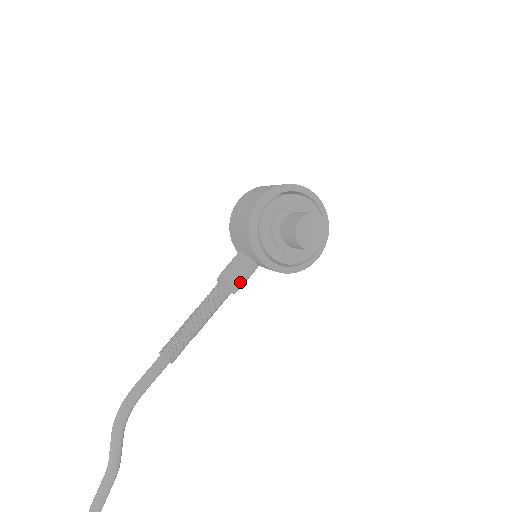
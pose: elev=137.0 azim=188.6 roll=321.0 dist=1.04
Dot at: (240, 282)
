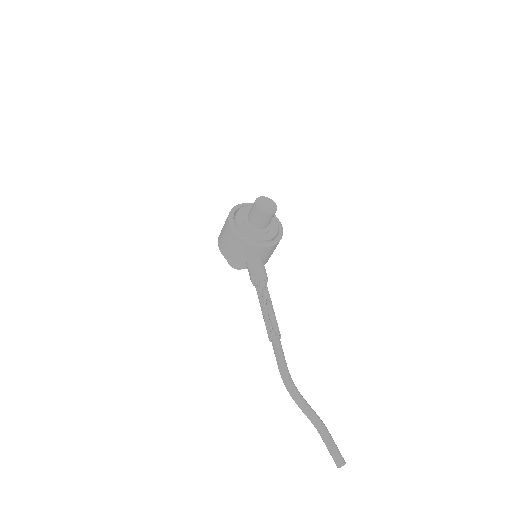
Dot at: (264, 271)
